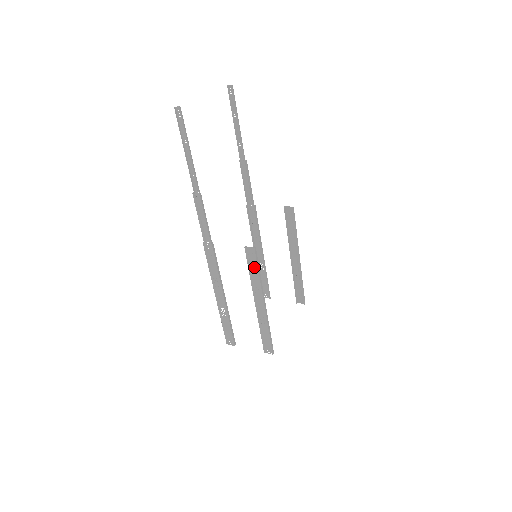
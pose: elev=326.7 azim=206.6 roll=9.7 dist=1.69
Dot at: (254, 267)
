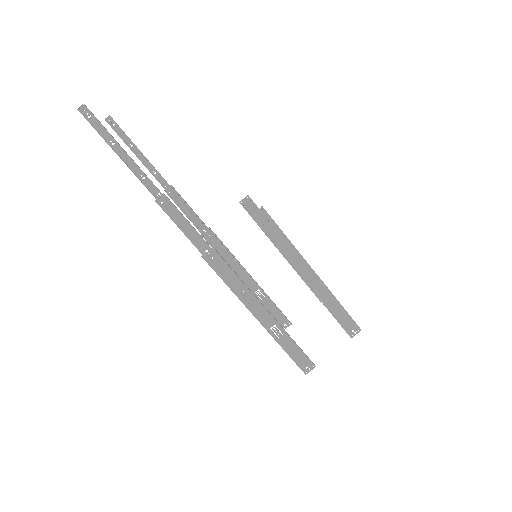
Dot at: (275, 231)
